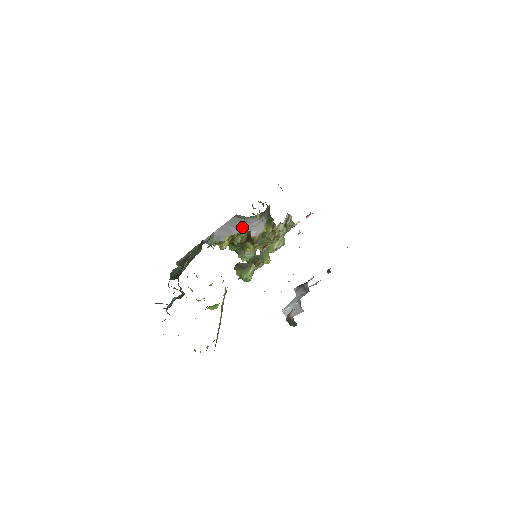
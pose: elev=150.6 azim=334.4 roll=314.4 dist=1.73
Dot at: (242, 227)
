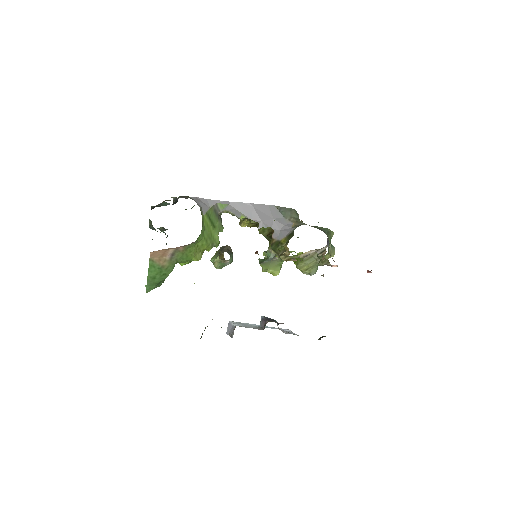
Dot at: (268, 220)
